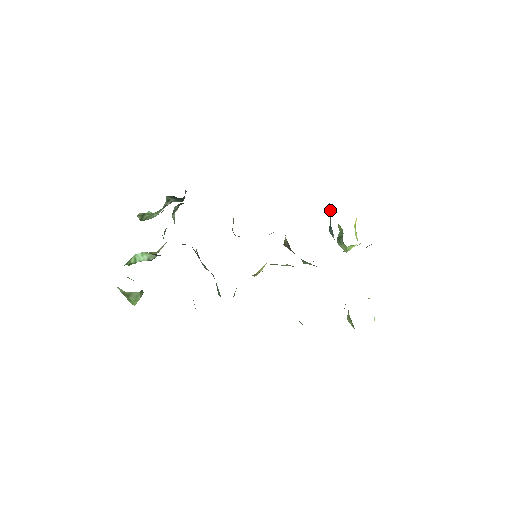
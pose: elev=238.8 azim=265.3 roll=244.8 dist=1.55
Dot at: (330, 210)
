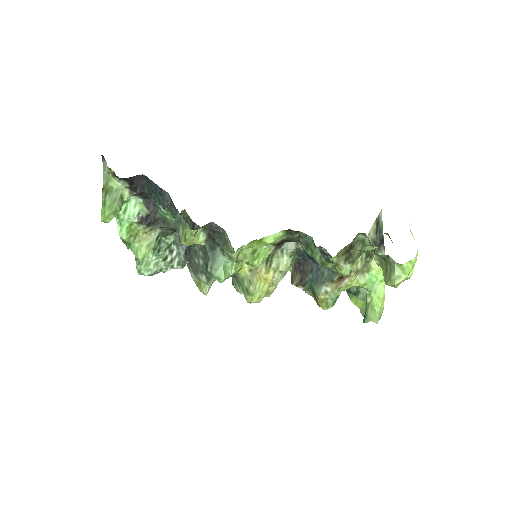
Dot at: occluded
